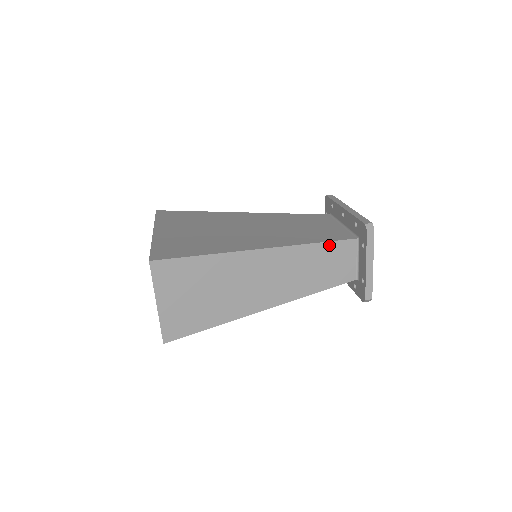
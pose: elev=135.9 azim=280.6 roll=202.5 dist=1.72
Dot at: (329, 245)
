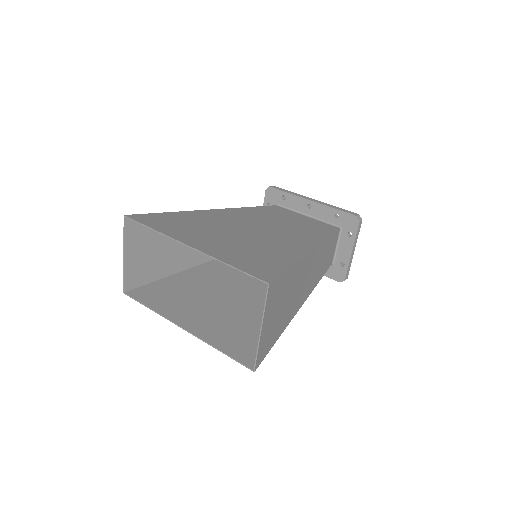
Dot at: (332, 237)
